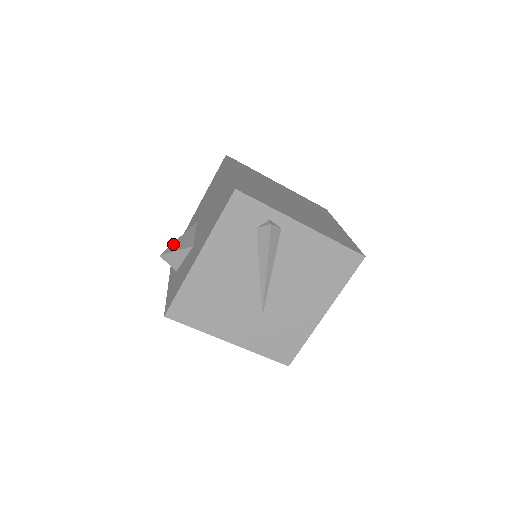
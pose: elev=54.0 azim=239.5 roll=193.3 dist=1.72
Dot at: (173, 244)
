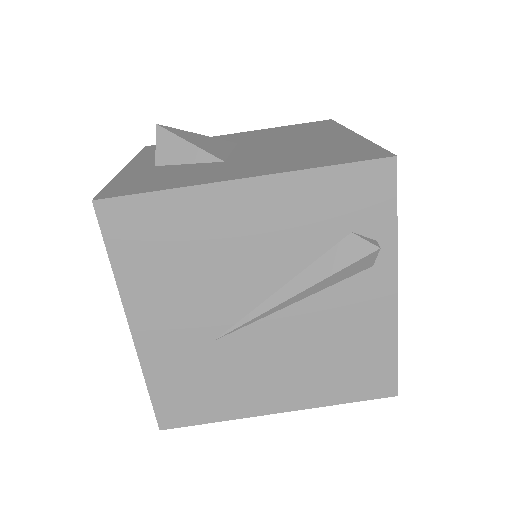
Dot at: (188, 132)
